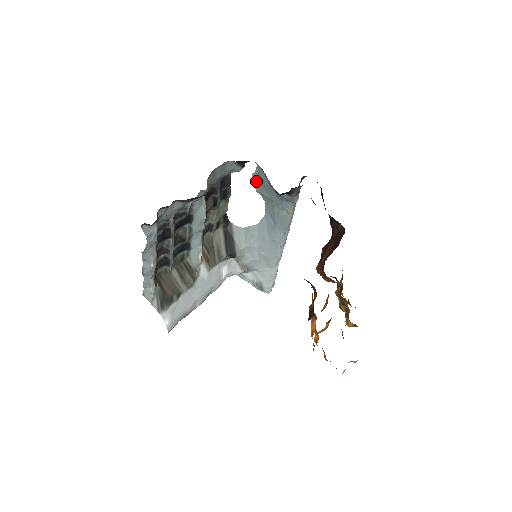
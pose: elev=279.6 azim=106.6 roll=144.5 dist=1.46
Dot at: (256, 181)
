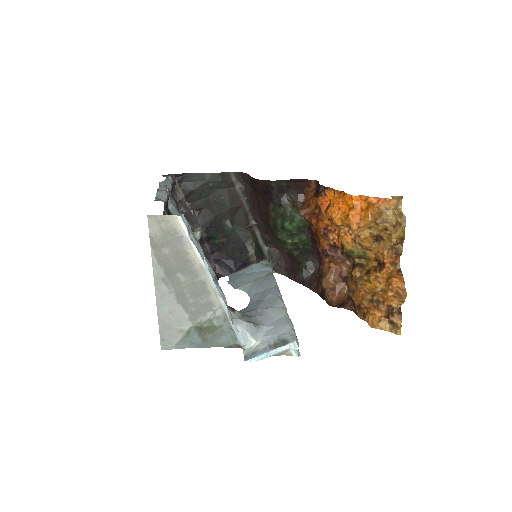
Dot at: (232, 283)
